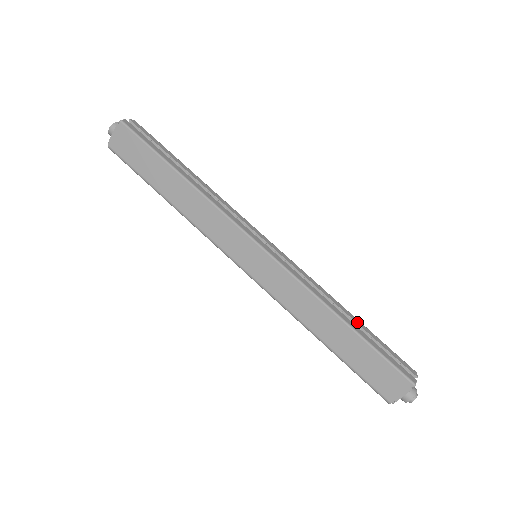
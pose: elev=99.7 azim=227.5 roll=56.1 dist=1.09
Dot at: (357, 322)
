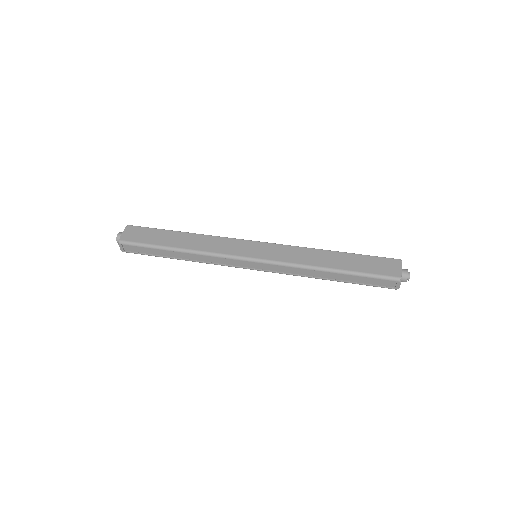
Dot at: occluded
